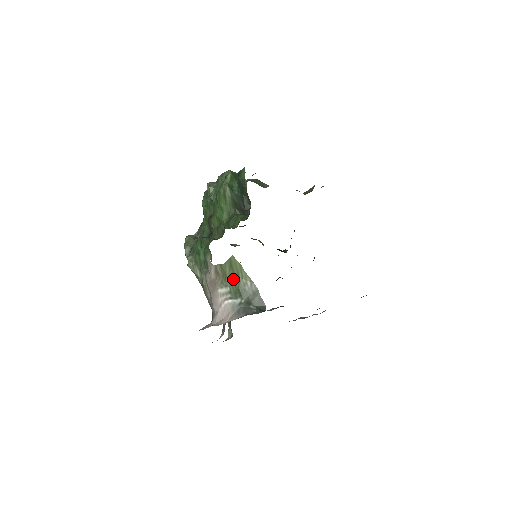
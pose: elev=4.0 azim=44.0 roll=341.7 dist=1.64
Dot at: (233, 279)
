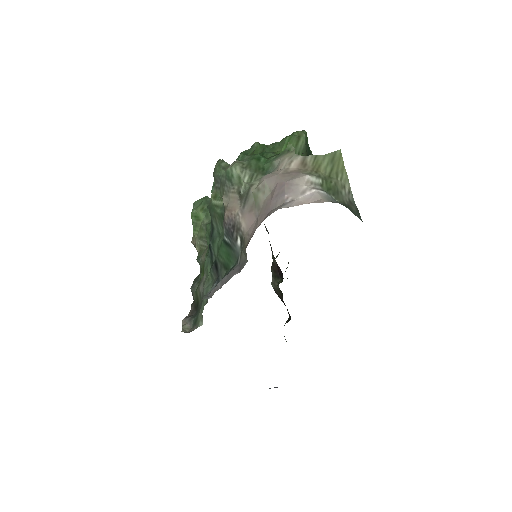
Dot at: (328, 175)
